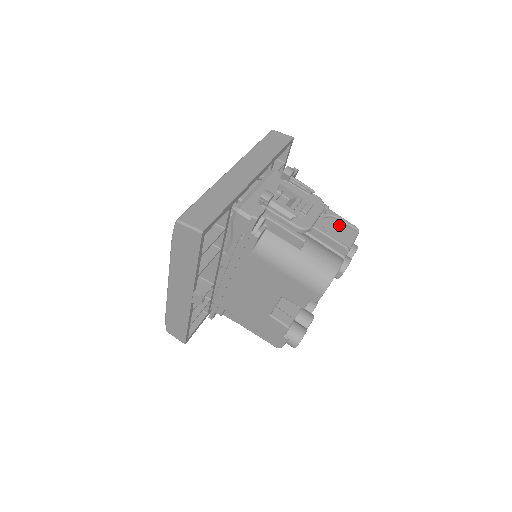
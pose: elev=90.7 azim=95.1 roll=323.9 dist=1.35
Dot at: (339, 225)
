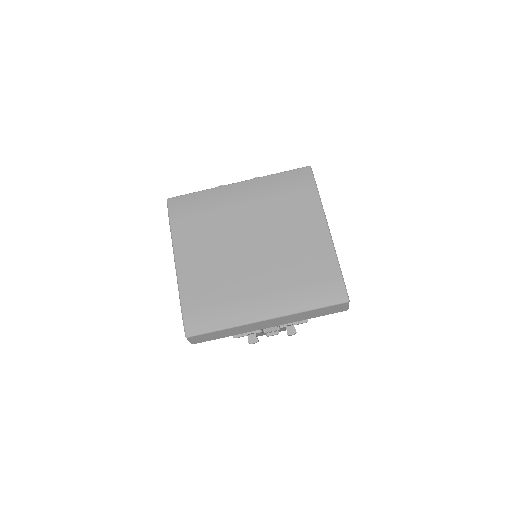
Dot at: occluded
